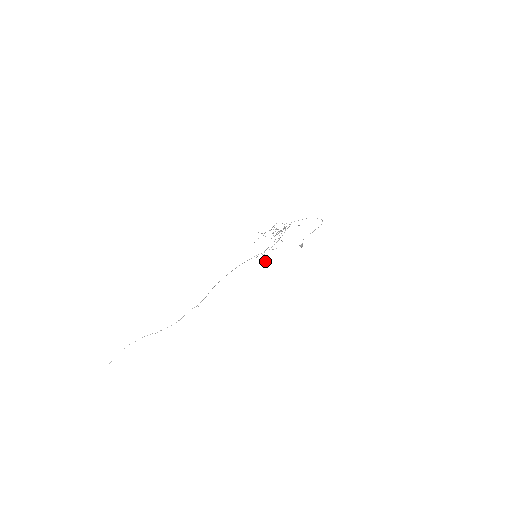
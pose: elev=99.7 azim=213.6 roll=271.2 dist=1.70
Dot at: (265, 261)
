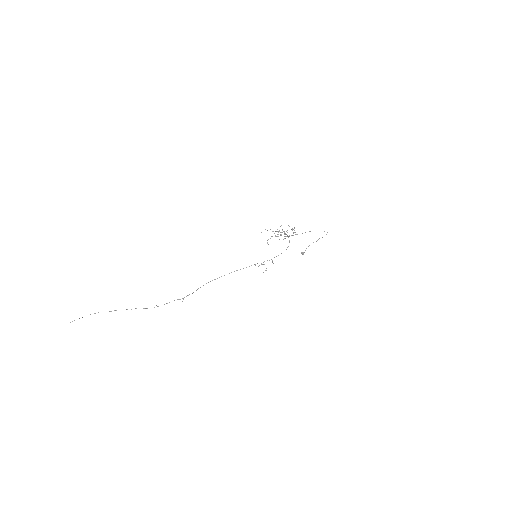
Dot at: occluded
